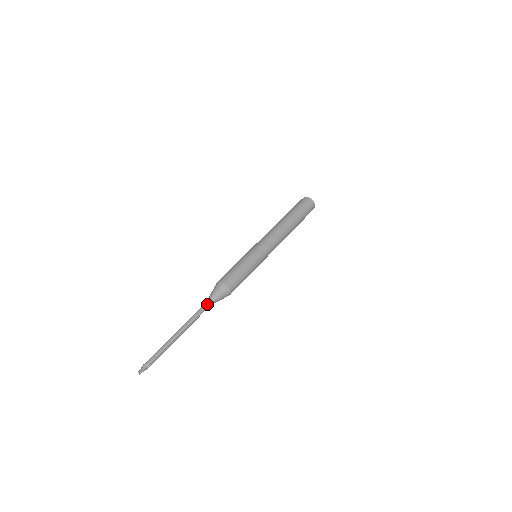
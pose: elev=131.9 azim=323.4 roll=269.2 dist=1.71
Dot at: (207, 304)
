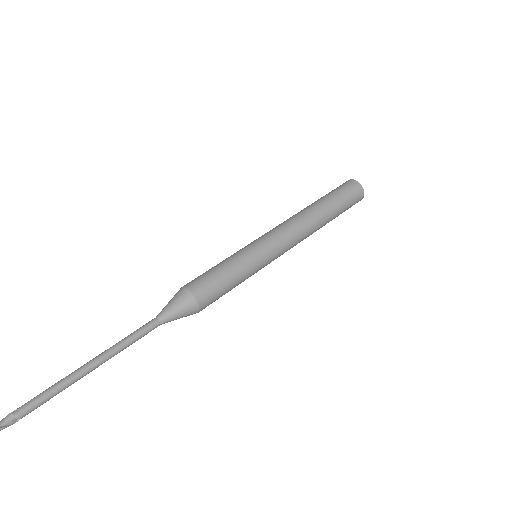
Dot at: (156, 324)
